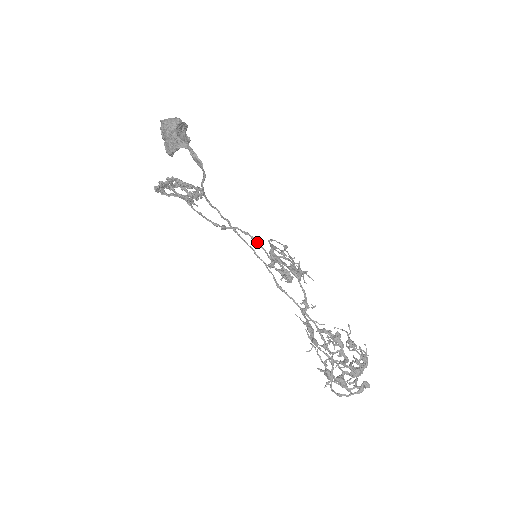
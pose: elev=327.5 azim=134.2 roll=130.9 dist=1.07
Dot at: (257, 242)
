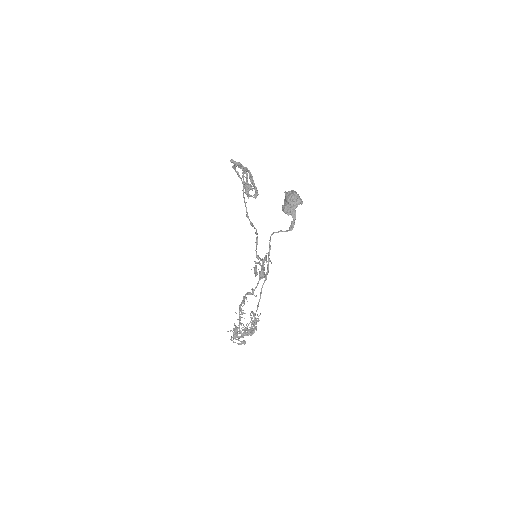
Dot at: (257, 242)
